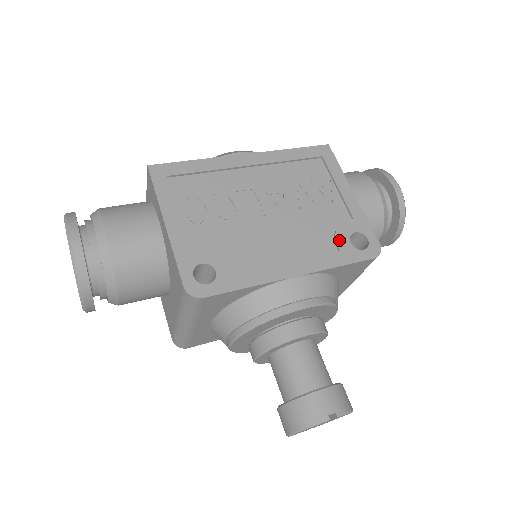
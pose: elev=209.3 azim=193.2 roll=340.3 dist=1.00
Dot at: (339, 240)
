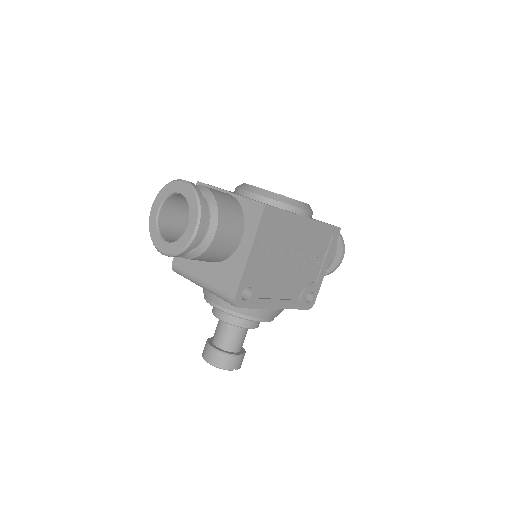
Dot at: (304, 294)
